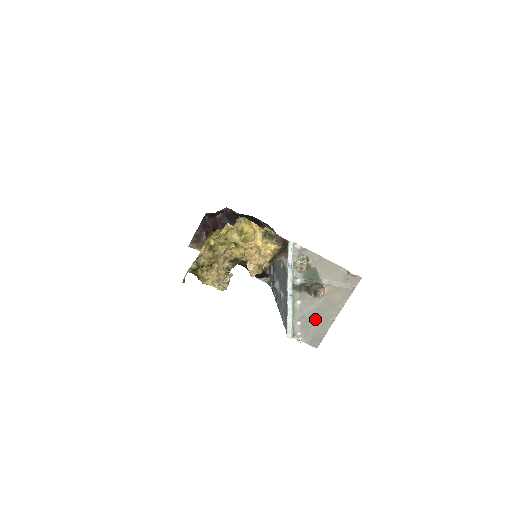
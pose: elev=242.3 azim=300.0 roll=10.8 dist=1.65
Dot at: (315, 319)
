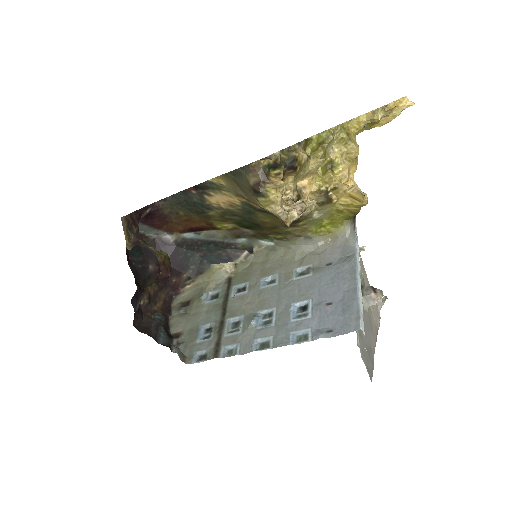
Dot at: (365, 335)
